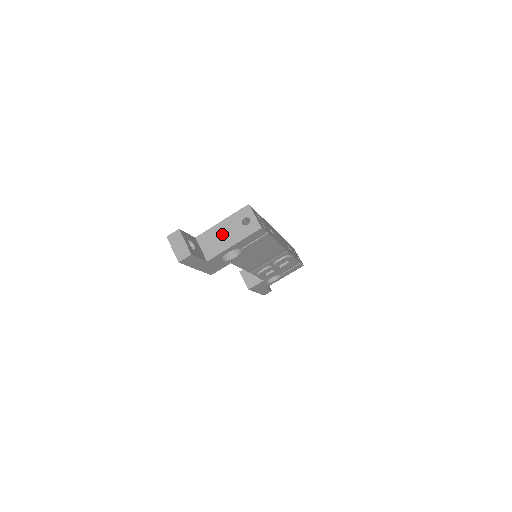
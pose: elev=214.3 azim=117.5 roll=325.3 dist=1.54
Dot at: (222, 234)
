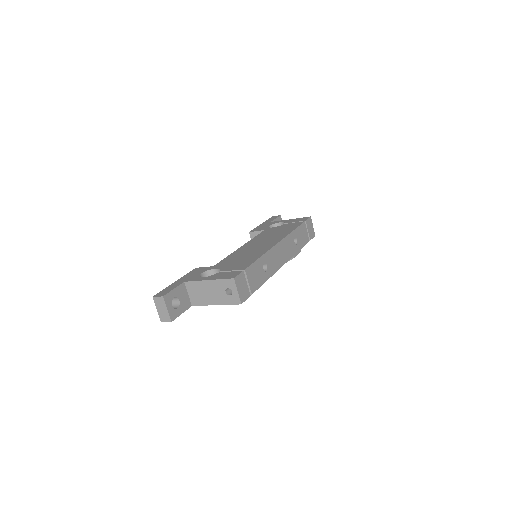
Dot at: (207, 291)
